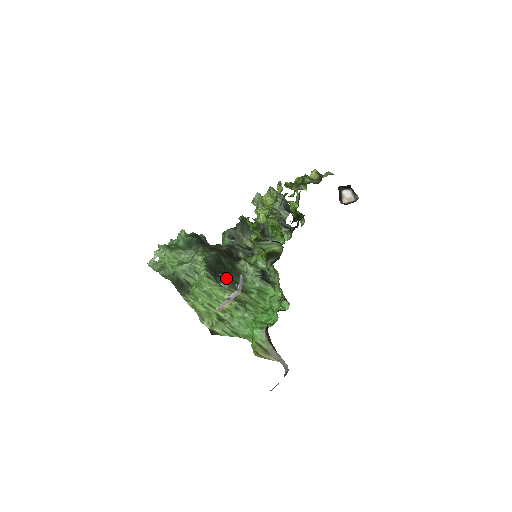
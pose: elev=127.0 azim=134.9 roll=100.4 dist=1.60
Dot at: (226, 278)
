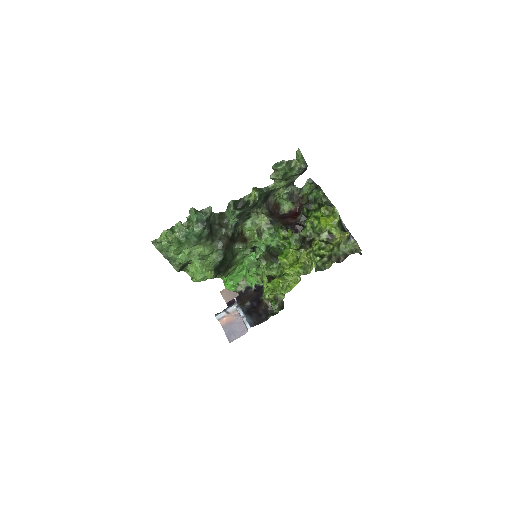
Dot at: (225, 271)
